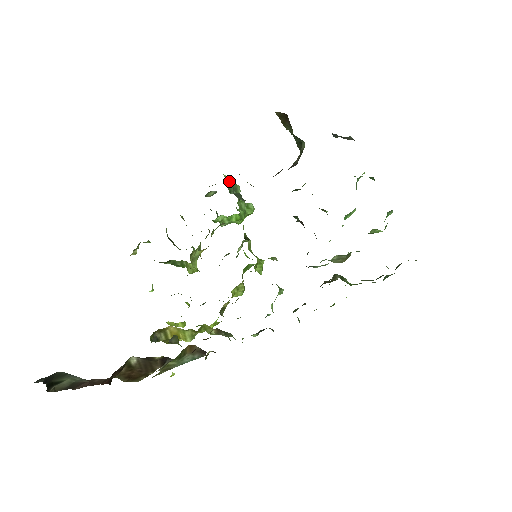
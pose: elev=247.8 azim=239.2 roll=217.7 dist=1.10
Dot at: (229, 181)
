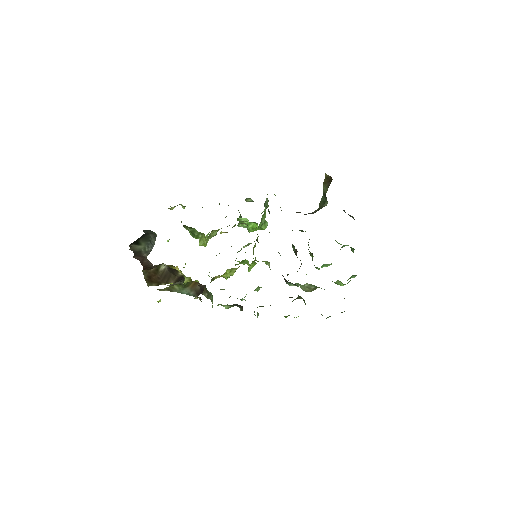
Dot at: (267, 199)
